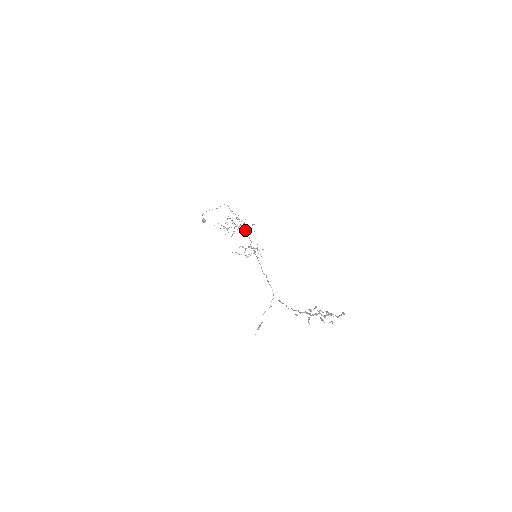
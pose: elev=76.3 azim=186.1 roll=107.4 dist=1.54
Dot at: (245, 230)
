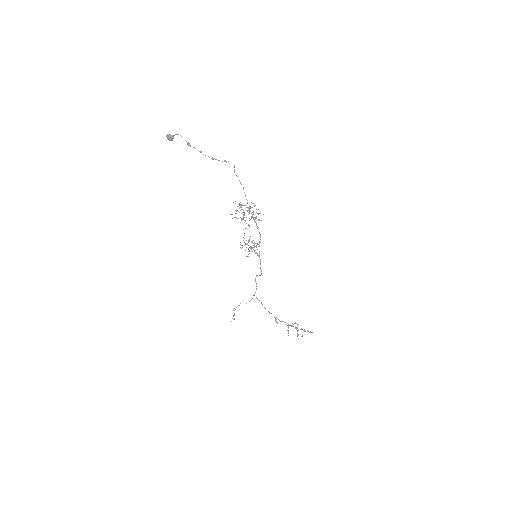
Dot at: (239, 203)
